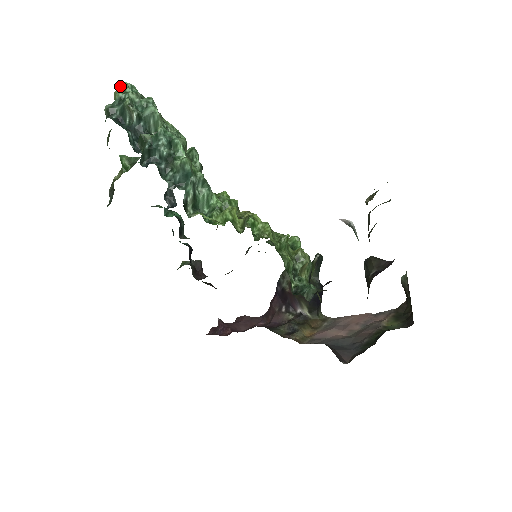
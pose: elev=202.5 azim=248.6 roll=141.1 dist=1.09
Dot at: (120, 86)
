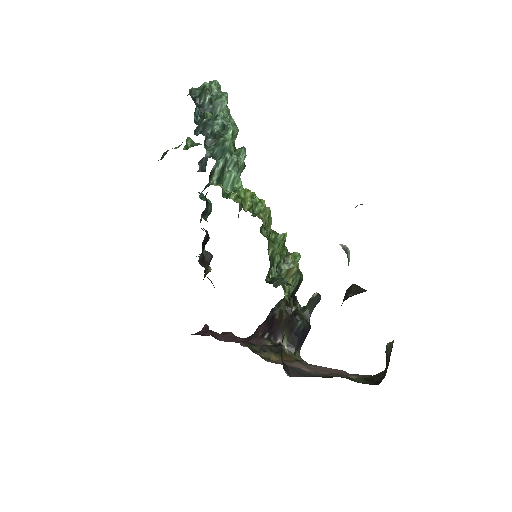
Dot at: (210, 82)
